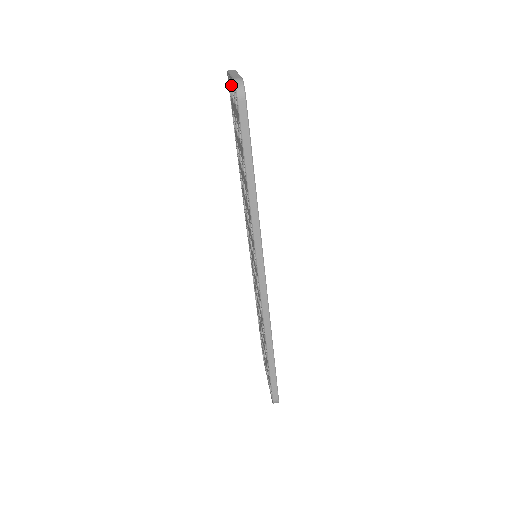
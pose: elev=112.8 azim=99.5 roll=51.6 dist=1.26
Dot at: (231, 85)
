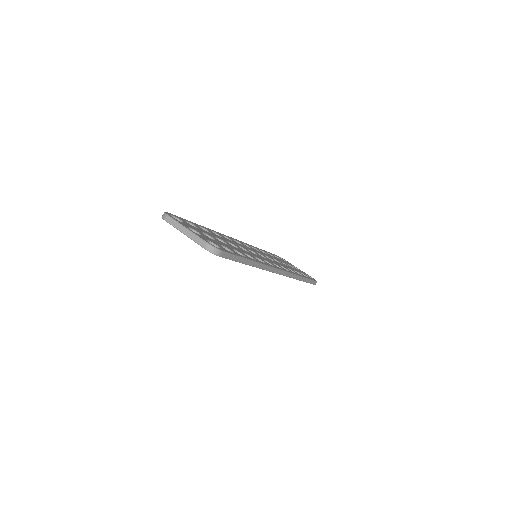
Dot at: occluded
